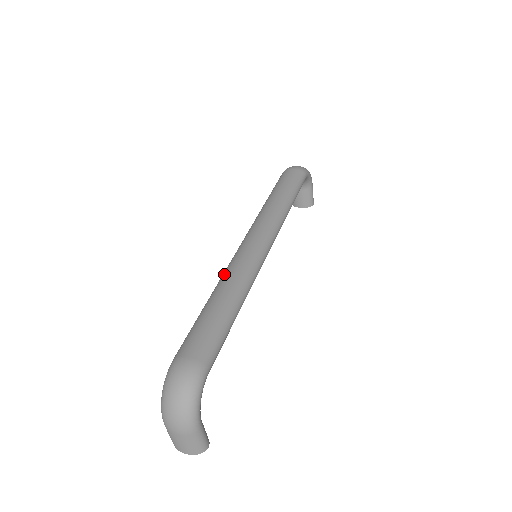
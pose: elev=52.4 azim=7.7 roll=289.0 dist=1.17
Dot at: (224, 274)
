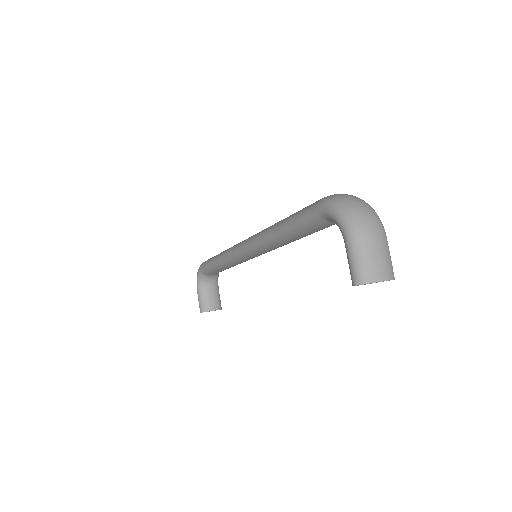
Dot at: (264, 230)
